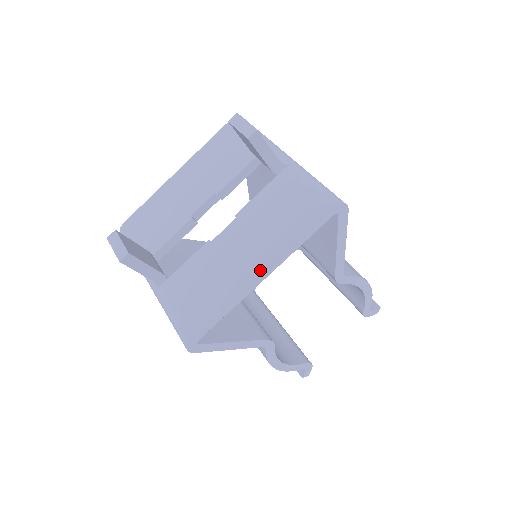
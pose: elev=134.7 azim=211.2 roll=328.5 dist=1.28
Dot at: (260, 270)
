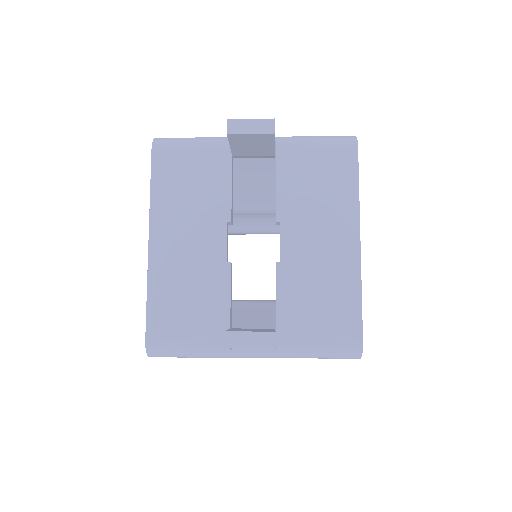
Dot at: (358, 239)
